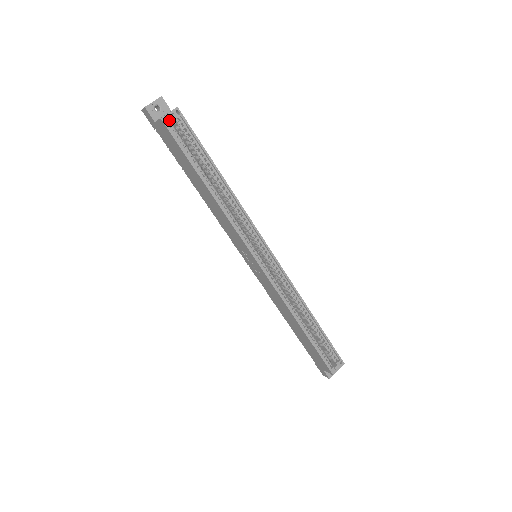
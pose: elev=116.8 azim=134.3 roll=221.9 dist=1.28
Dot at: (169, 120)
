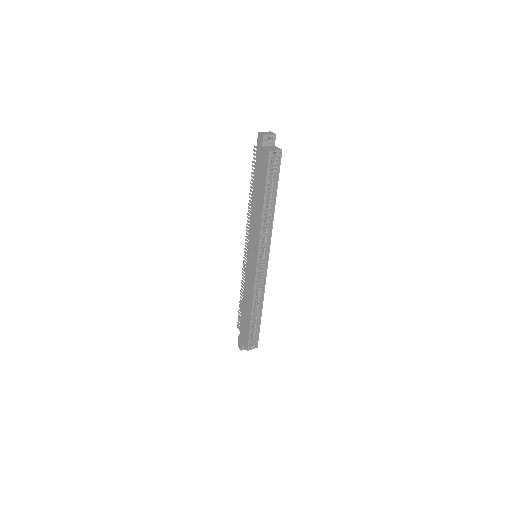
Dot at: occluded
